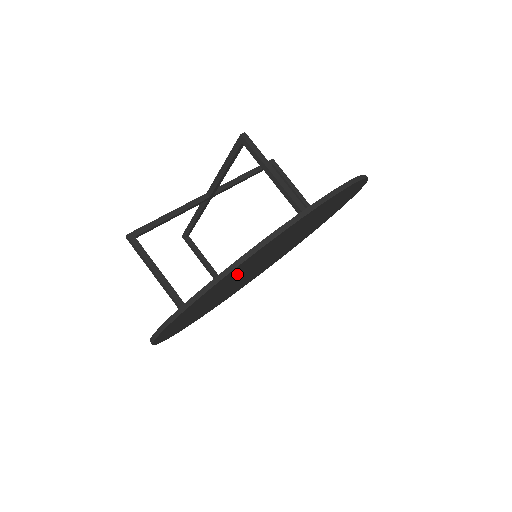
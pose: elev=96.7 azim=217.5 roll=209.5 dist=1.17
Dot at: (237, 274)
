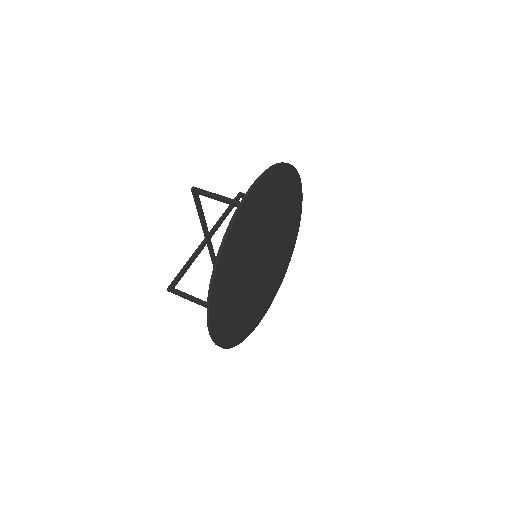
Dot at: (234, 269)
